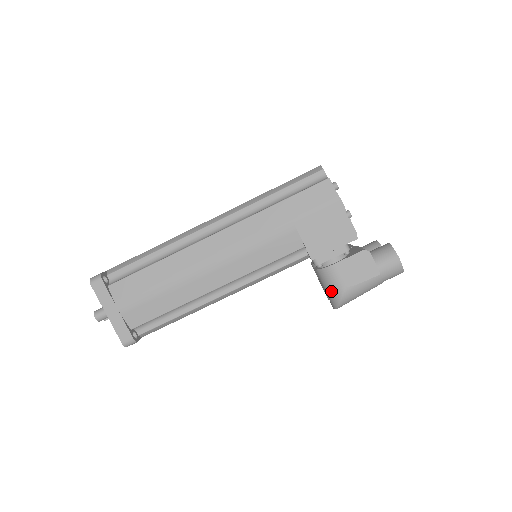
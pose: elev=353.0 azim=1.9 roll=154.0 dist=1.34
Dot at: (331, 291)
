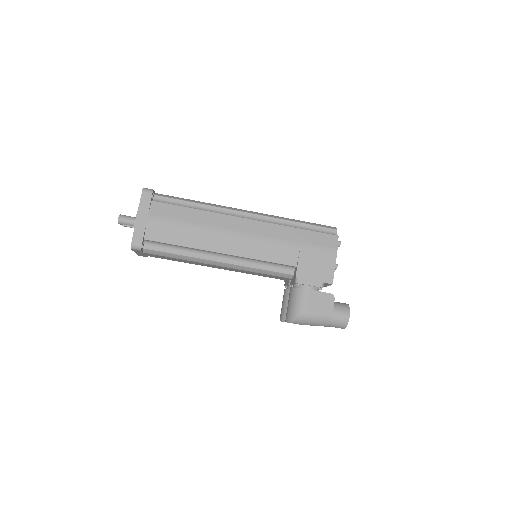
Dot at: (294, 307)
